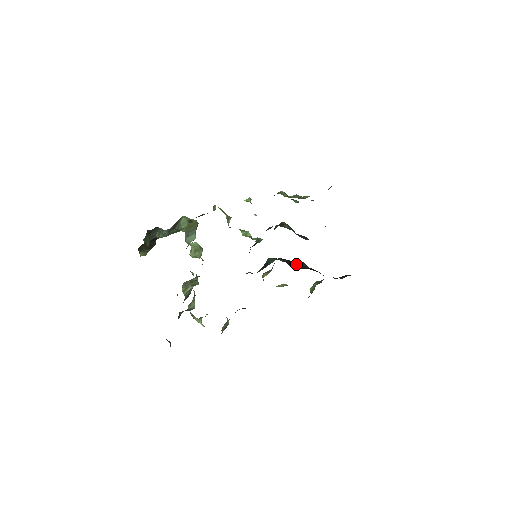
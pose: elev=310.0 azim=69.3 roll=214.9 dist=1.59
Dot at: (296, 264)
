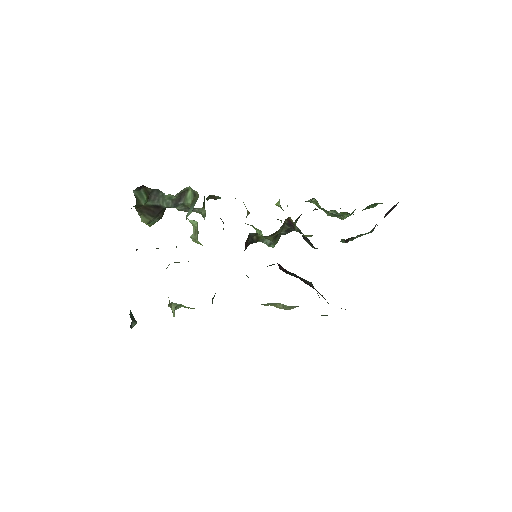
Dot at: occluded
